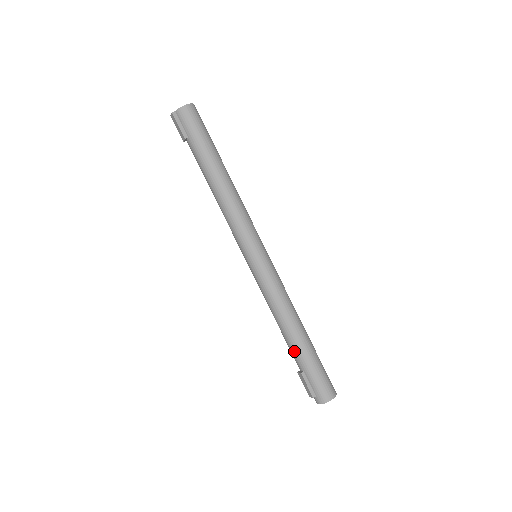
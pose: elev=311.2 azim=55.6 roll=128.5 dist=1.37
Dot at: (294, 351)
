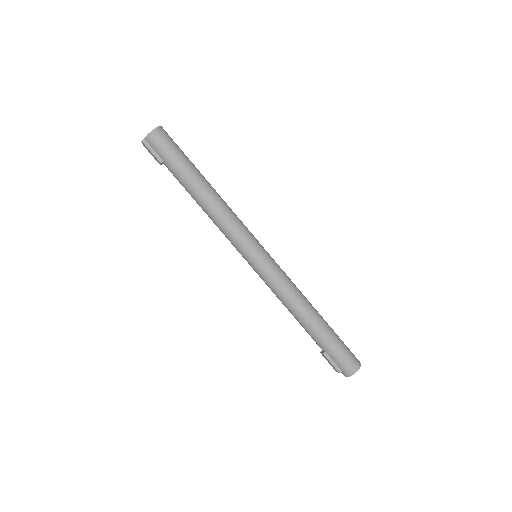
Dot at: (312, 335)
